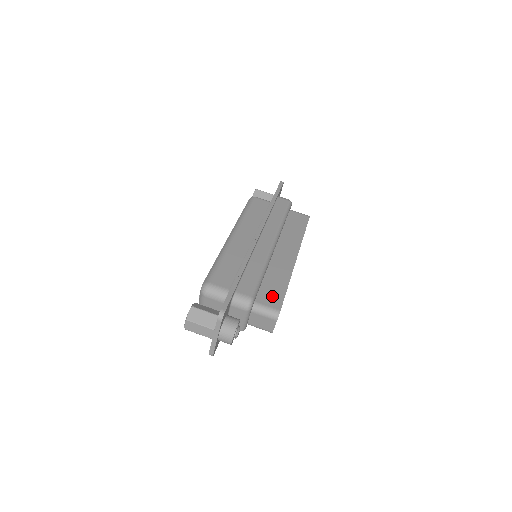
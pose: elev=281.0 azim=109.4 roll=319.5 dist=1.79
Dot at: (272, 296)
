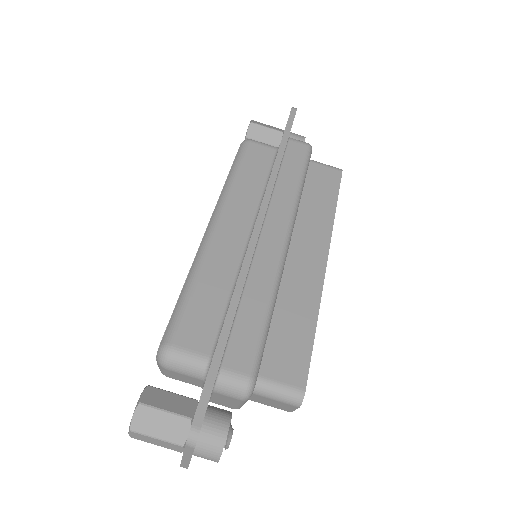
Dot at: (288, 357)
